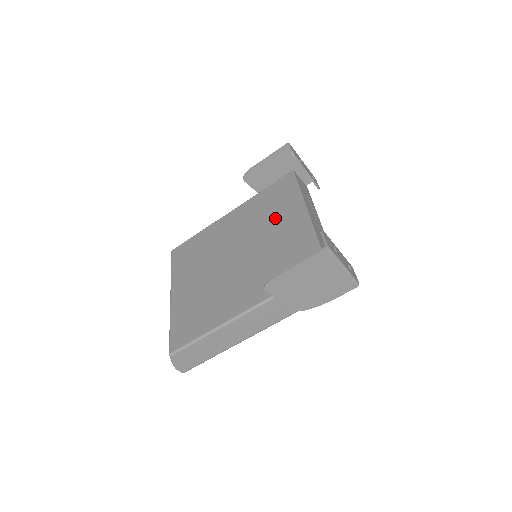
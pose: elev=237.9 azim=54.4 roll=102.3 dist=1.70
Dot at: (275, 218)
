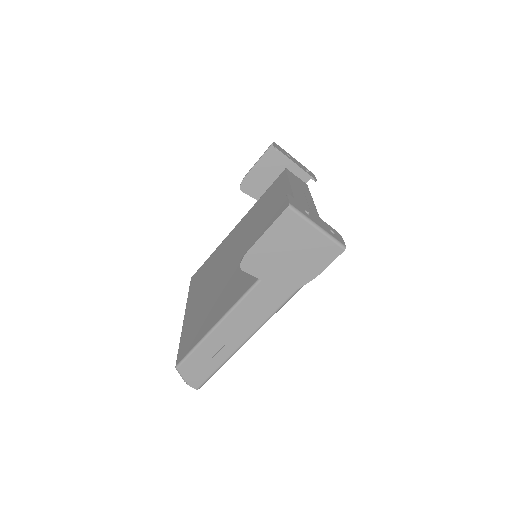
Dot at: (267, 213)
